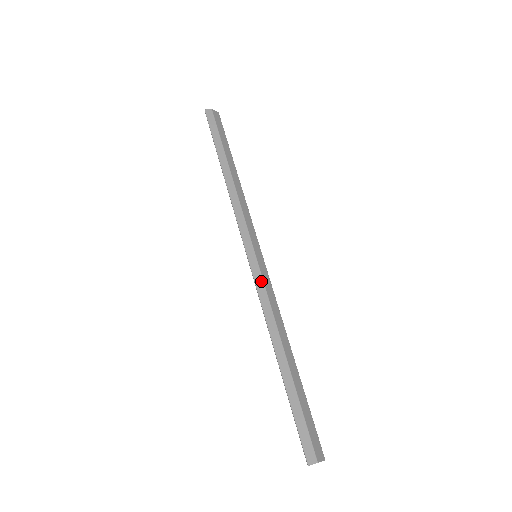
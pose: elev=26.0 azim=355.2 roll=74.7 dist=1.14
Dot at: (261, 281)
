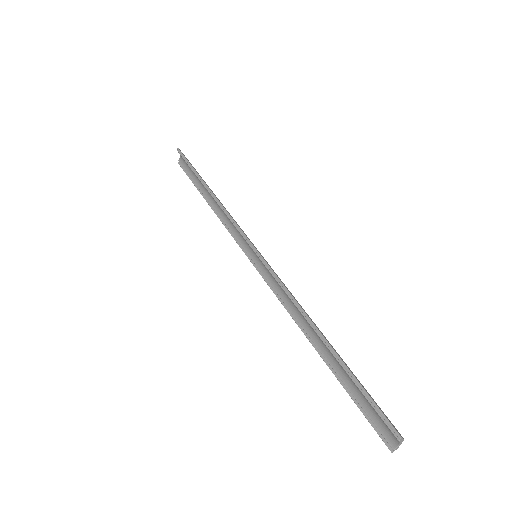
Dot at: occluded
